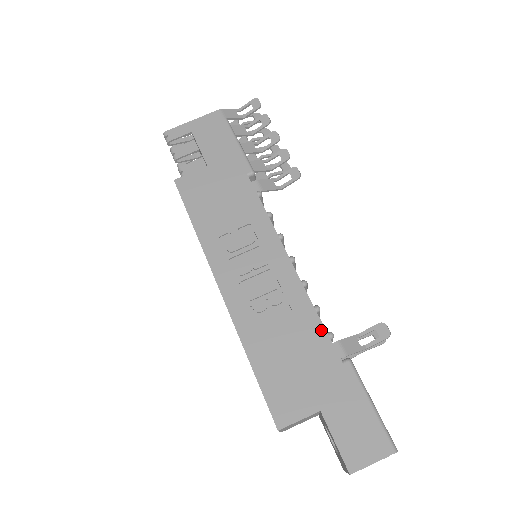
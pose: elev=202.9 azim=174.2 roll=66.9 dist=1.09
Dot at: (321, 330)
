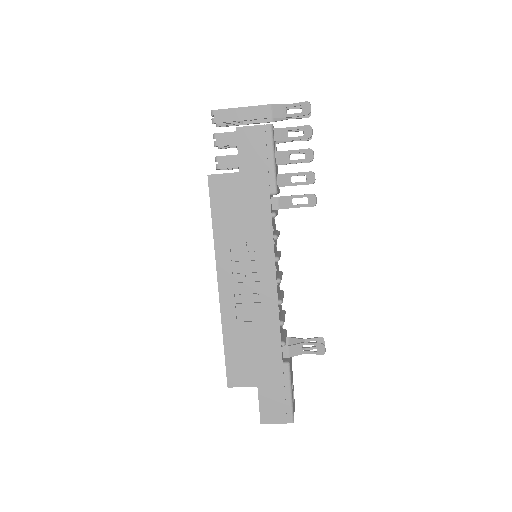
Dot at: (278, 340)
